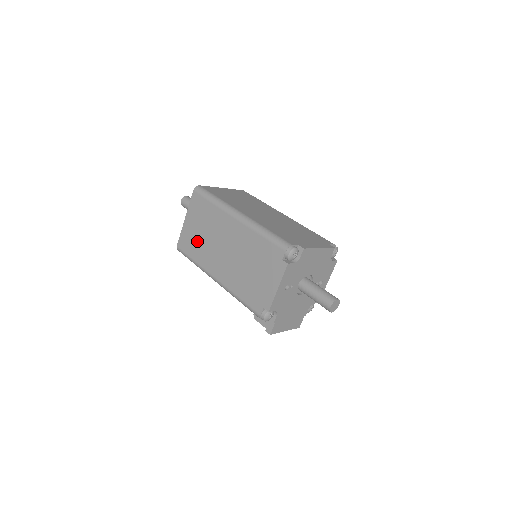
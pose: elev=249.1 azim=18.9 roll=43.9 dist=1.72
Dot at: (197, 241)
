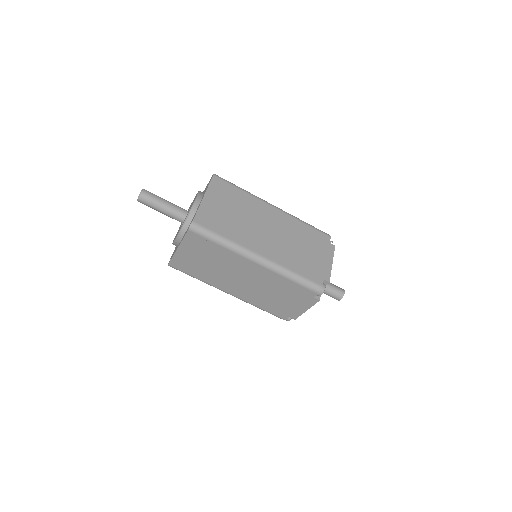
Dot at: (200, 267)
